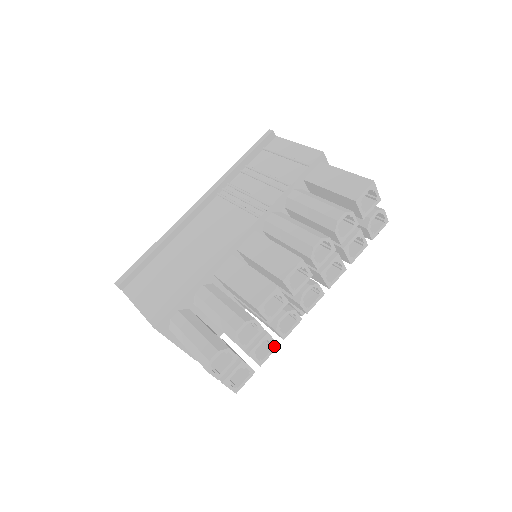
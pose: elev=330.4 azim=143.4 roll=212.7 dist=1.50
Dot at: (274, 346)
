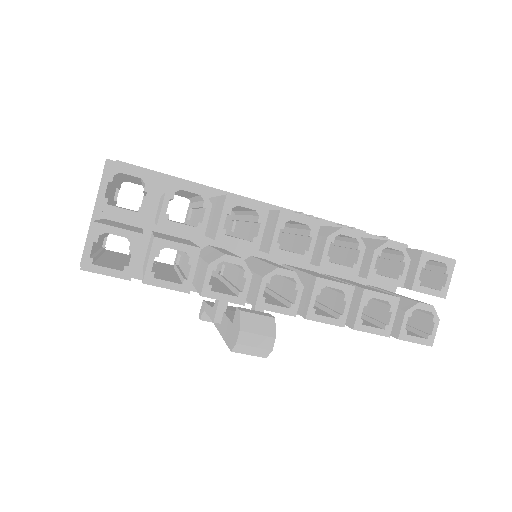
Dot at: (184, 283)
